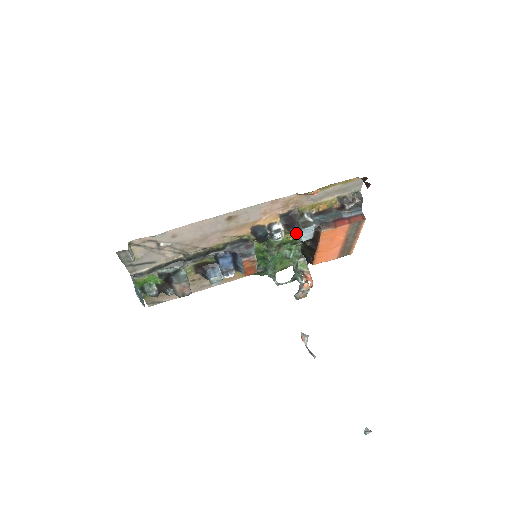
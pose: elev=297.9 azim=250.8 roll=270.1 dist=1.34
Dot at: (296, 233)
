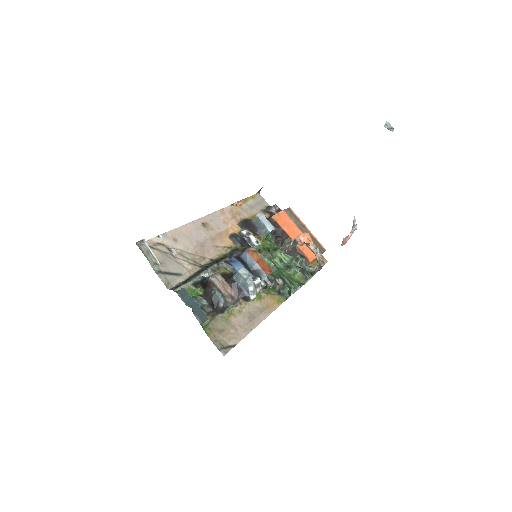
Dot at: (263, 233)
